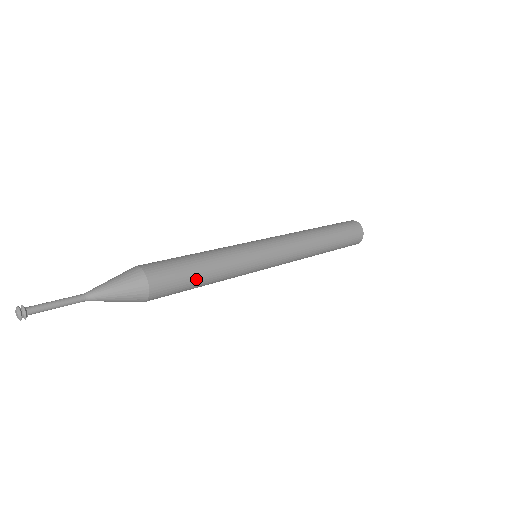
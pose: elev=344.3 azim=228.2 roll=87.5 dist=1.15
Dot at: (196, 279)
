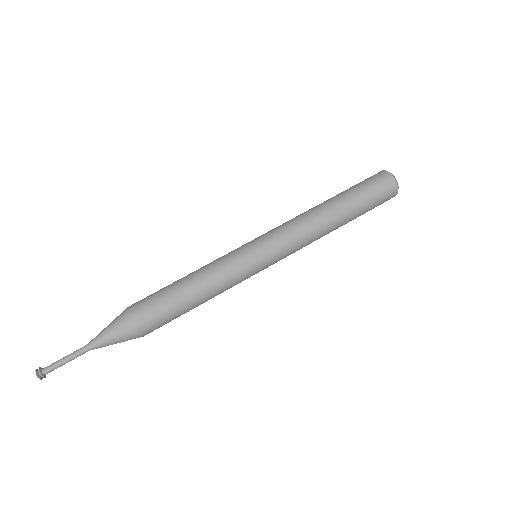
Dot at: (185, 307)
